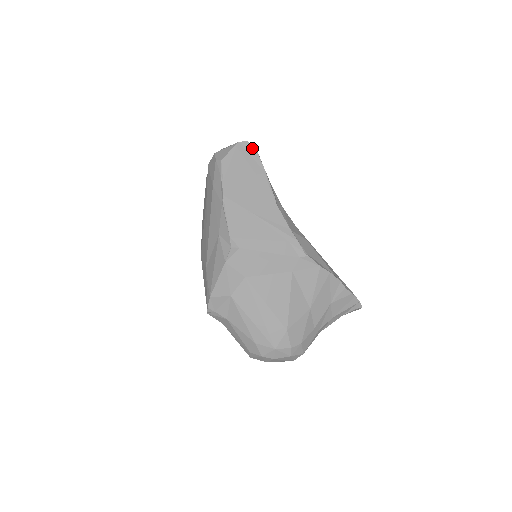
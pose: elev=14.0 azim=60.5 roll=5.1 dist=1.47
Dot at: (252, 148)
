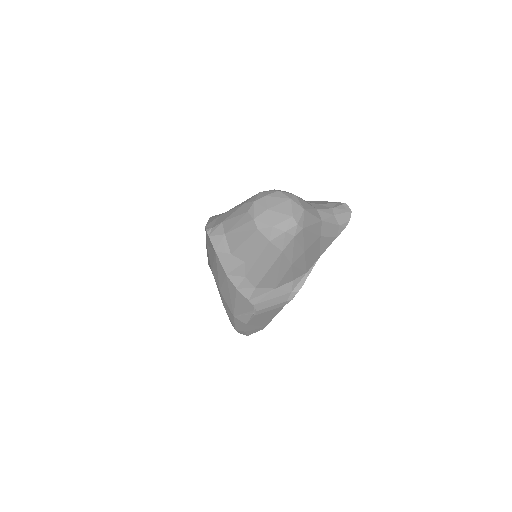
Dot at: occluded
